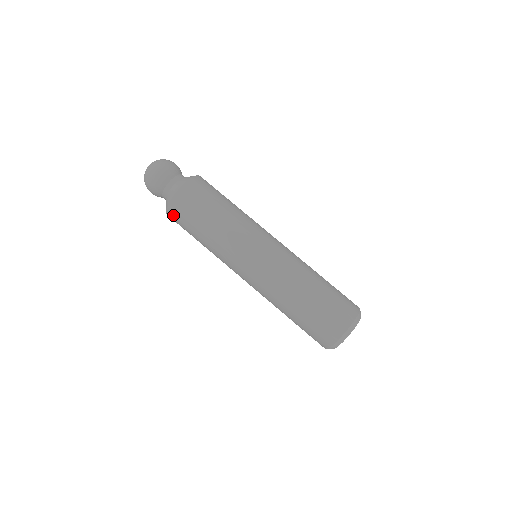
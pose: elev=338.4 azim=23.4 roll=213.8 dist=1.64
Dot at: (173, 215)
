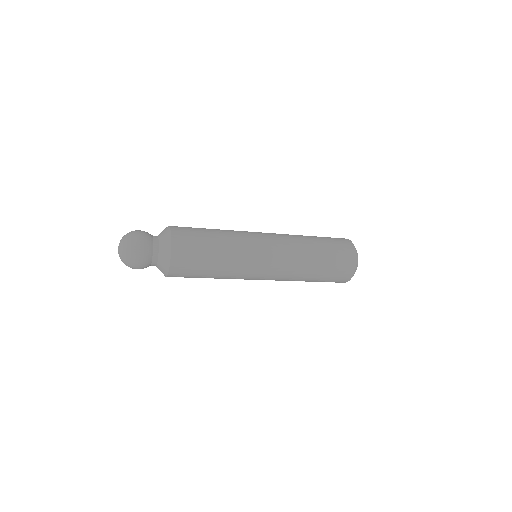
Dot at: (176, 275)
